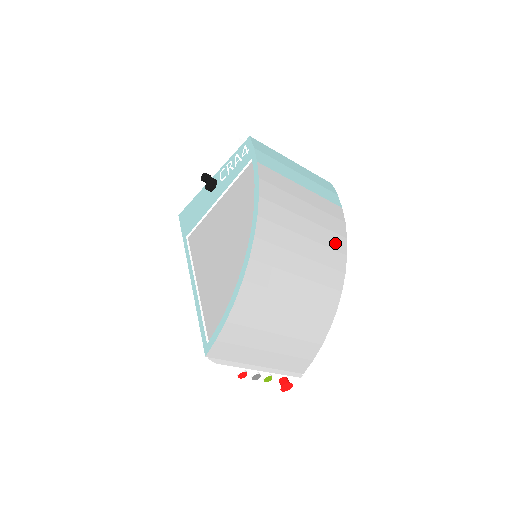
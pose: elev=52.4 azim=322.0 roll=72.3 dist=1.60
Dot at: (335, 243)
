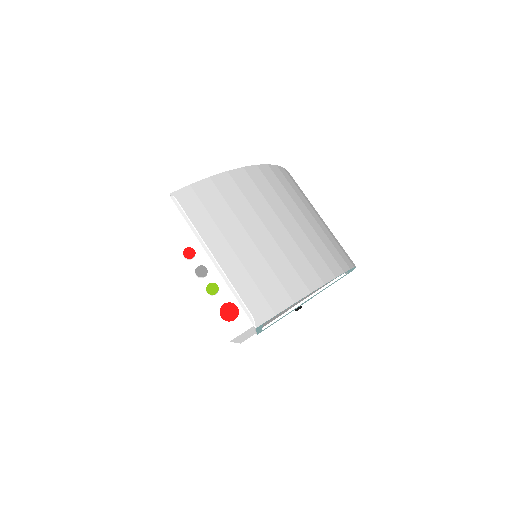
Dot at: (340, 252)
